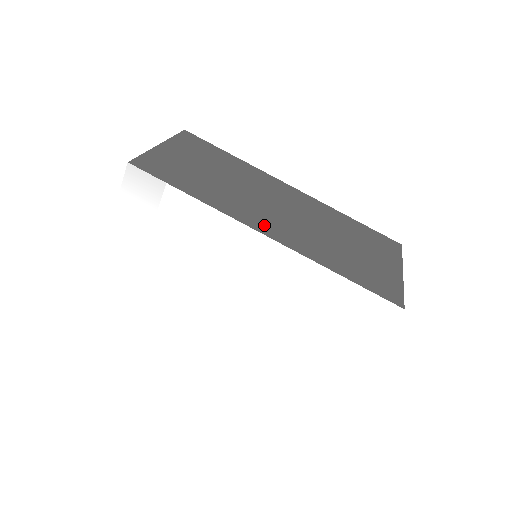
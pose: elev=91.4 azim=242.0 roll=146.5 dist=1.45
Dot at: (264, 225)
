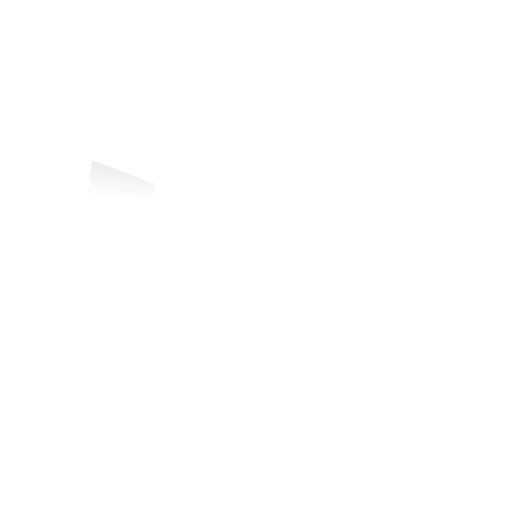
Dot at: occluded
